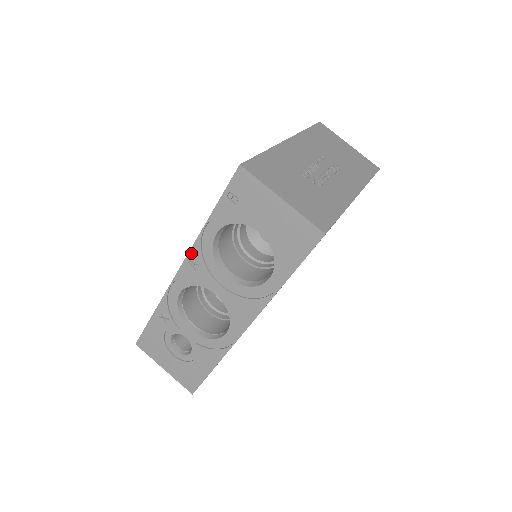
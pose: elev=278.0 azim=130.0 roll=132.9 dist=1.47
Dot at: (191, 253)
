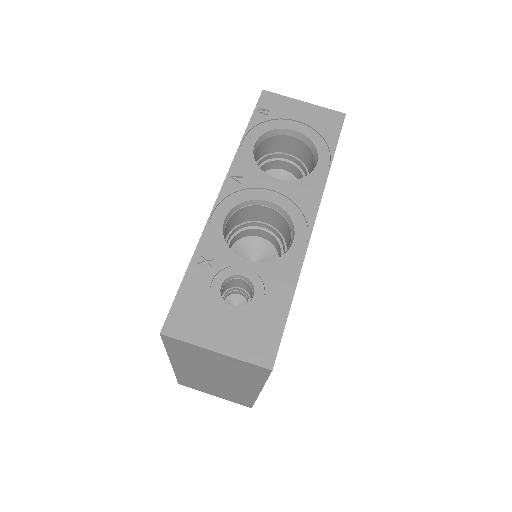
Dot at: (232, 168)
